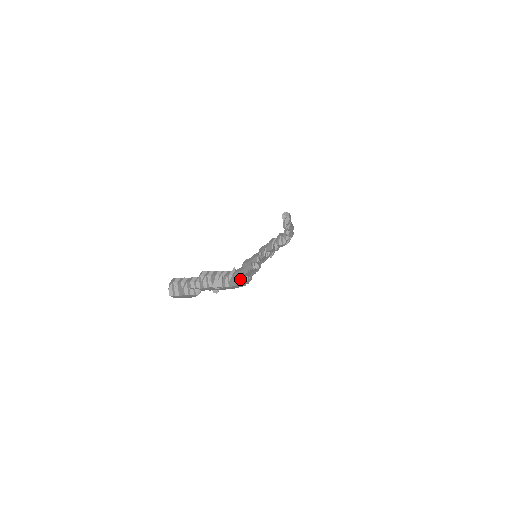
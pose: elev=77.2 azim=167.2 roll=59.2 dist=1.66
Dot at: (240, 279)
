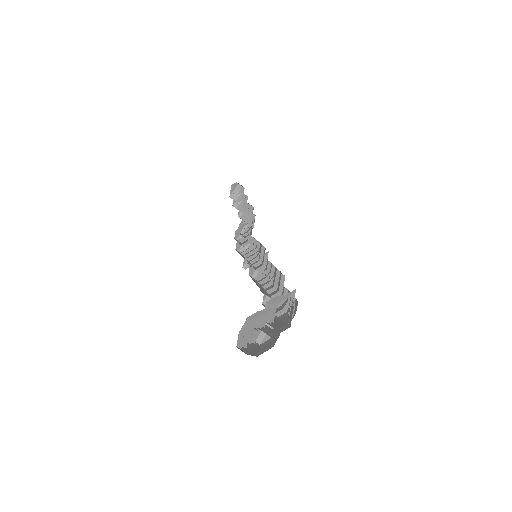
Dot at: occluded
